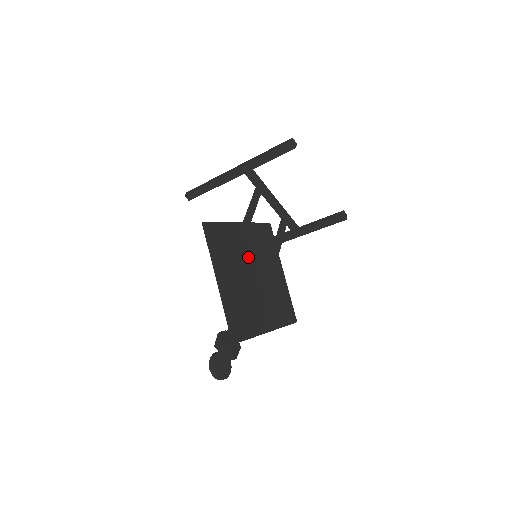
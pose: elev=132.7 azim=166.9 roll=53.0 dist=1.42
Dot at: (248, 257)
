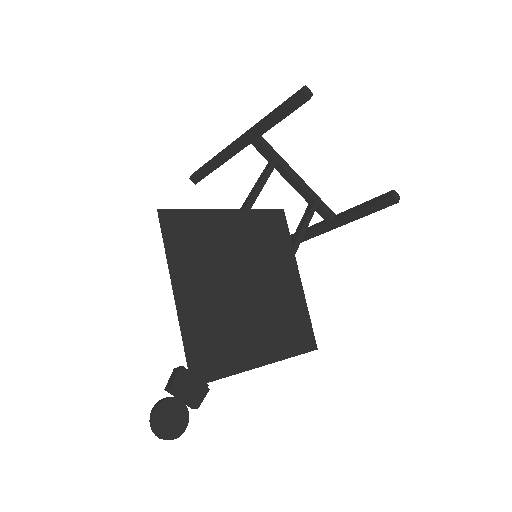
Dot at: (238, 258)
